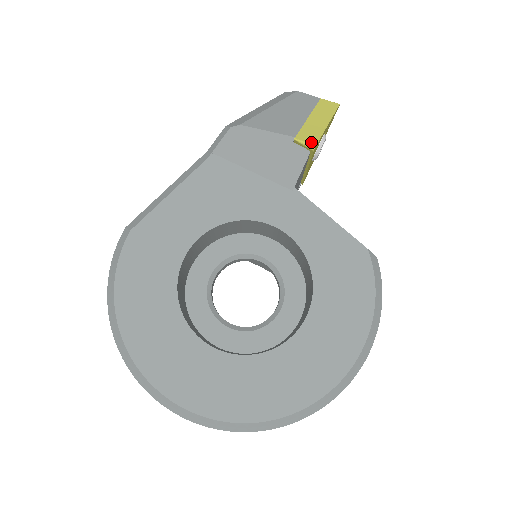
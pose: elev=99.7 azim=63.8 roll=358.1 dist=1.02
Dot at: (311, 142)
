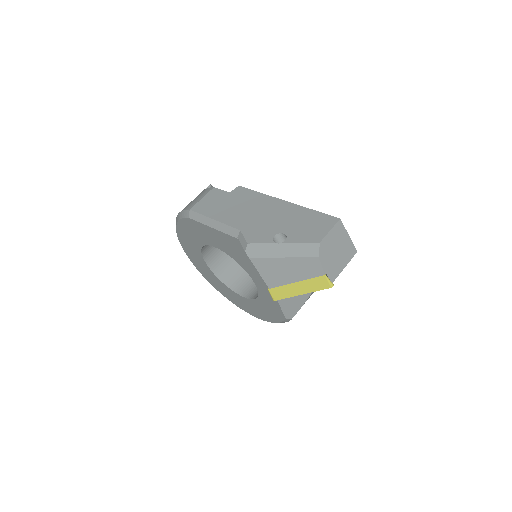
Dot at: (274, 297)
